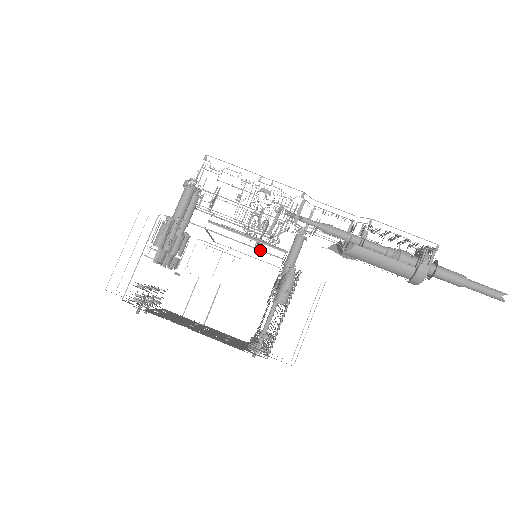
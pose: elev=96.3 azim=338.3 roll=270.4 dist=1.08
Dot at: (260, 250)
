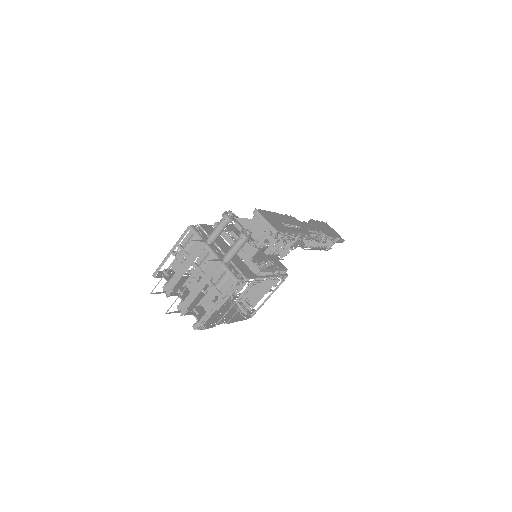
Dot at: (278, 276)
